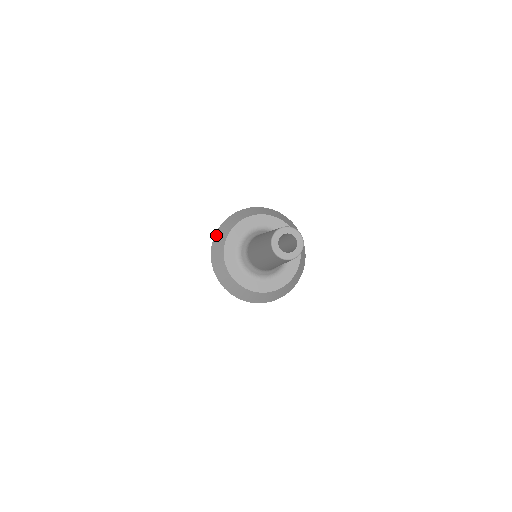
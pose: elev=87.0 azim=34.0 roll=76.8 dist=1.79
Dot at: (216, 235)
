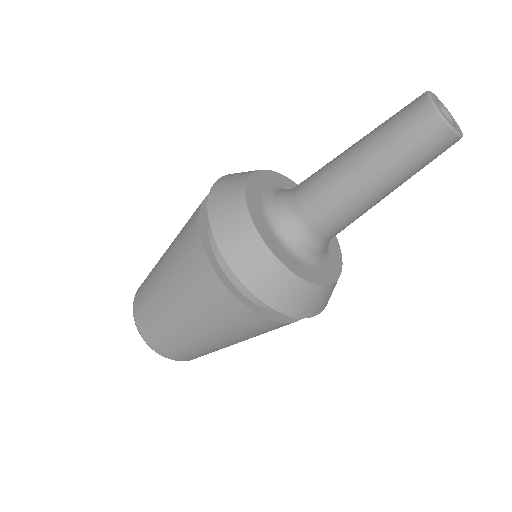
Dot at: (225, 176)
